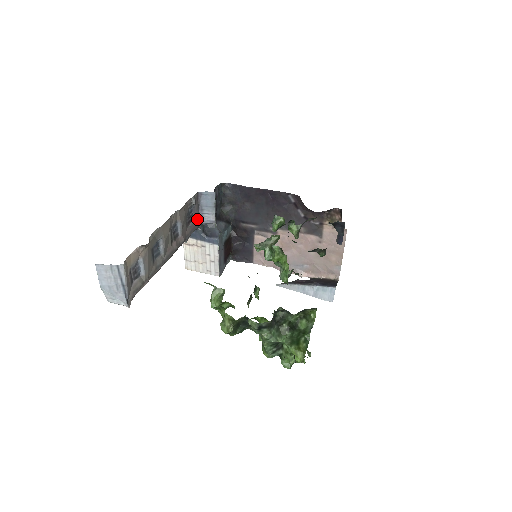
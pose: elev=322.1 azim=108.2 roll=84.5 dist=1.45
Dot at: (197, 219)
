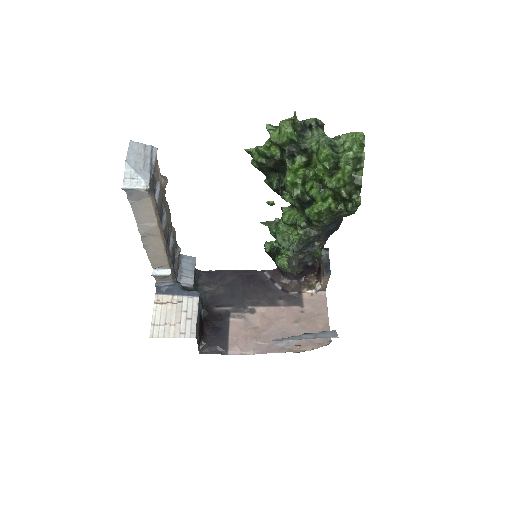
Dot at: (176, 276)
